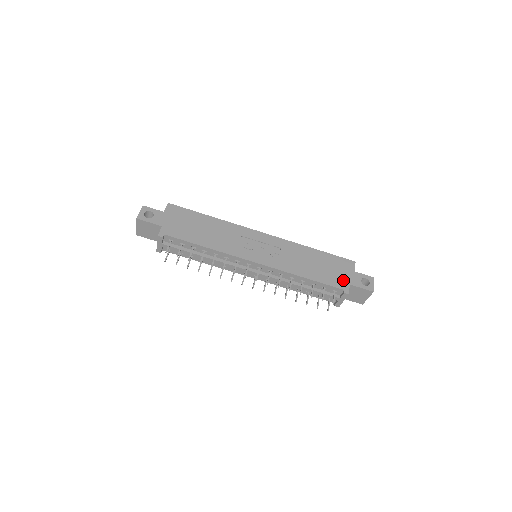
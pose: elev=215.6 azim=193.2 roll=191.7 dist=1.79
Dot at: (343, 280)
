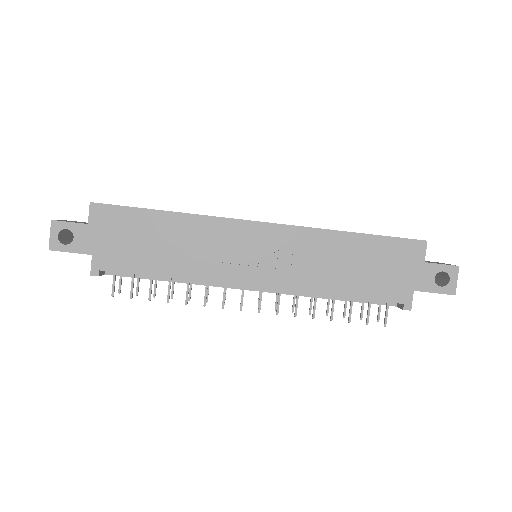
Dot at: (402, 285)
